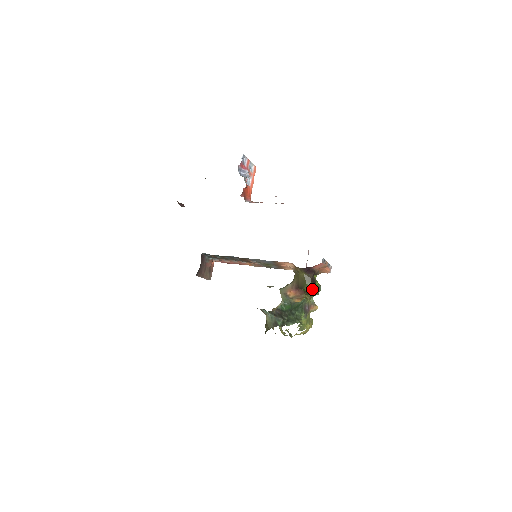
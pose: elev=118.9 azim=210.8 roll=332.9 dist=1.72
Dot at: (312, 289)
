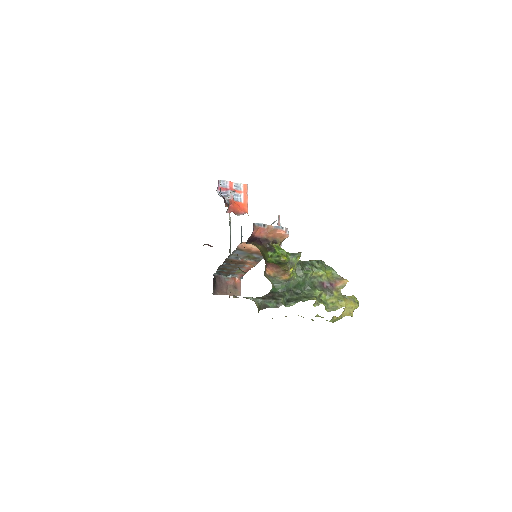
Dot at: (275, 258)
